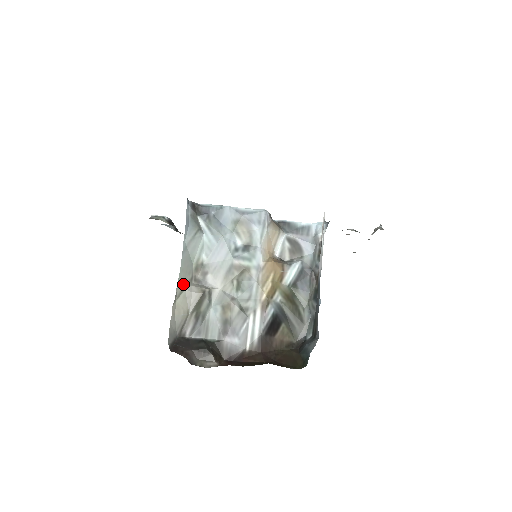
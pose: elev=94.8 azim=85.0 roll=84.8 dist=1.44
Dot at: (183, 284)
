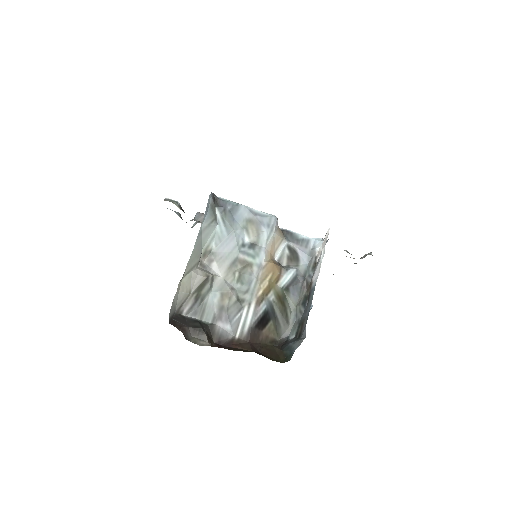
Dot at: (191, 265)
